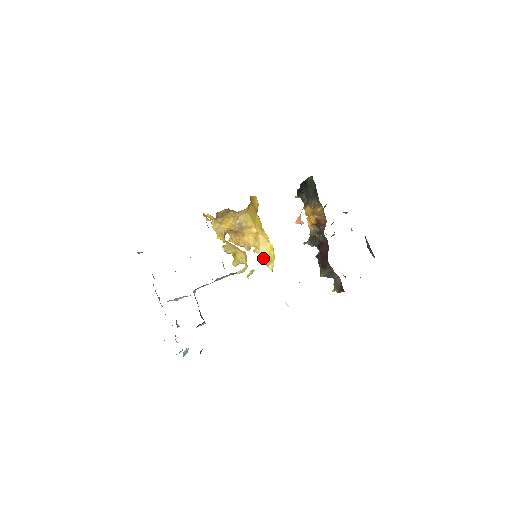
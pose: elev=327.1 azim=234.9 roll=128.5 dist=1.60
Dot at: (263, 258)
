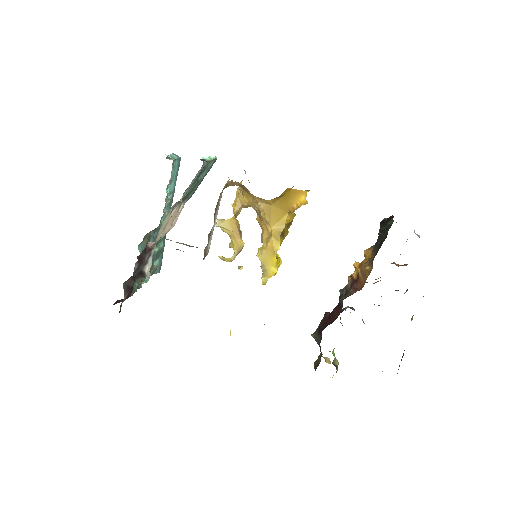
Dot at: (261, 264)
